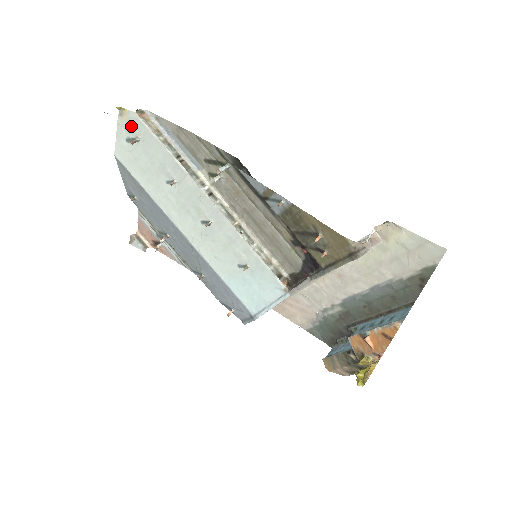
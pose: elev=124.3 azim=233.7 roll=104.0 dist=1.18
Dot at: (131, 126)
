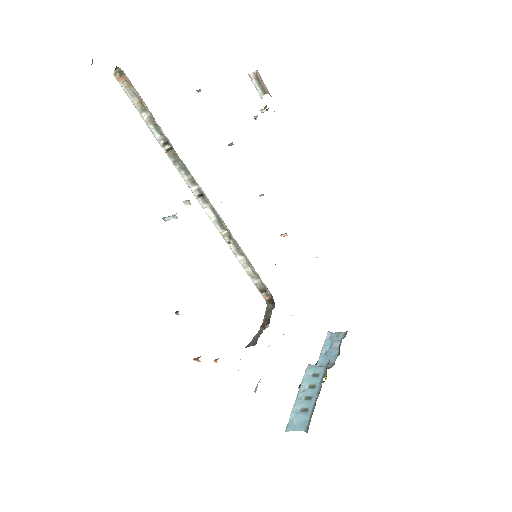
Dot at: occluded
